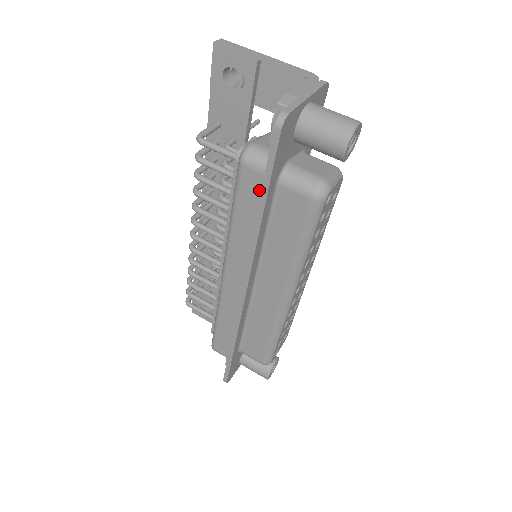
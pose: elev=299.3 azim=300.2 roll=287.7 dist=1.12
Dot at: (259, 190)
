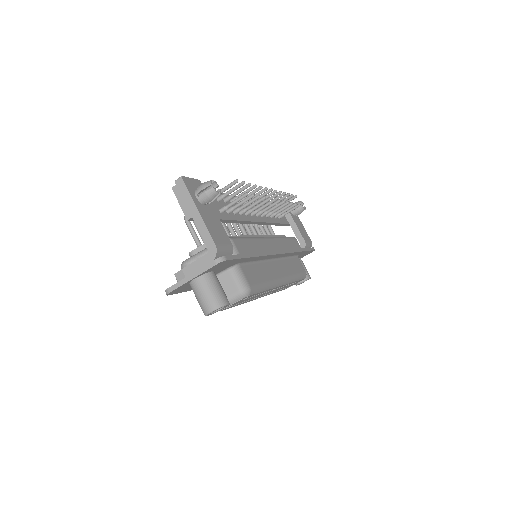
Dot at: occluded
